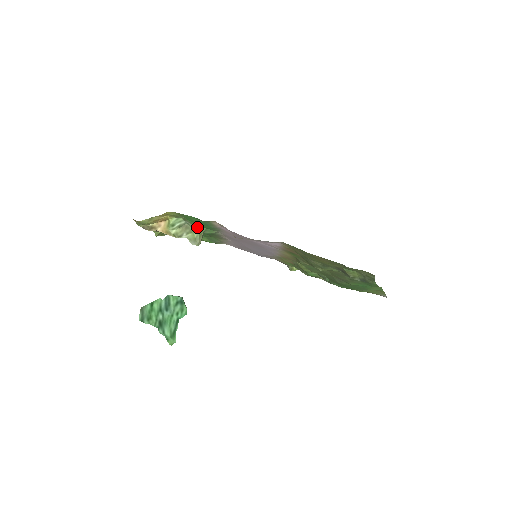
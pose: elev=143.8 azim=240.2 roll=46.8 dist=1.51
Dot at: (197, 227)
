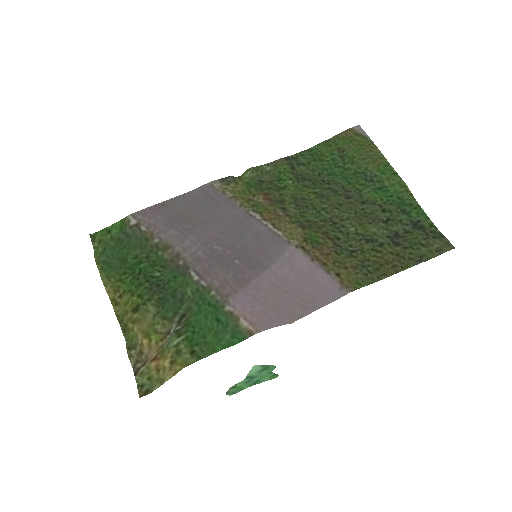
Dot at: (192, 318)
